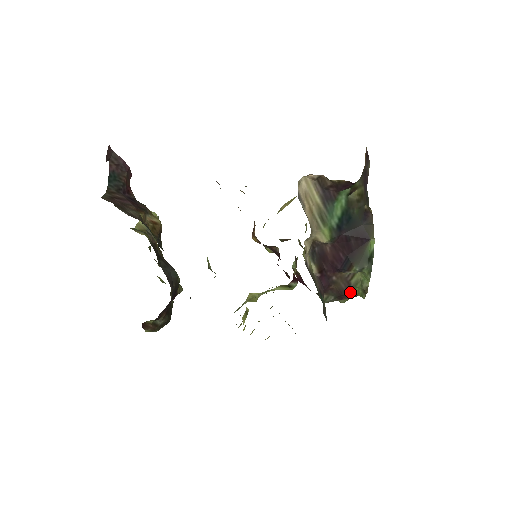
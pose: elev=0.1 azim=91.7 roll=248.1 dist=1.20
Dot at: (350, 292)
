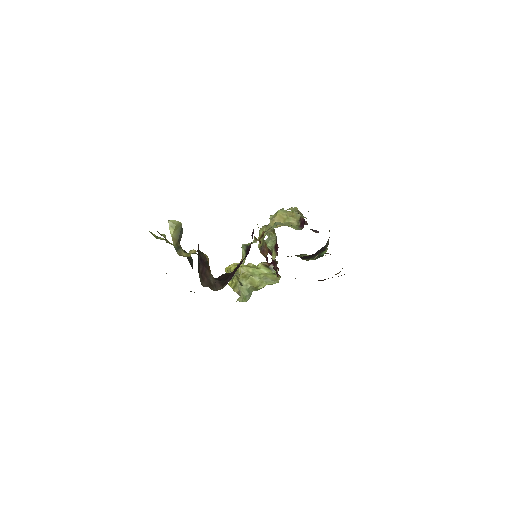
Dot at: occluded
